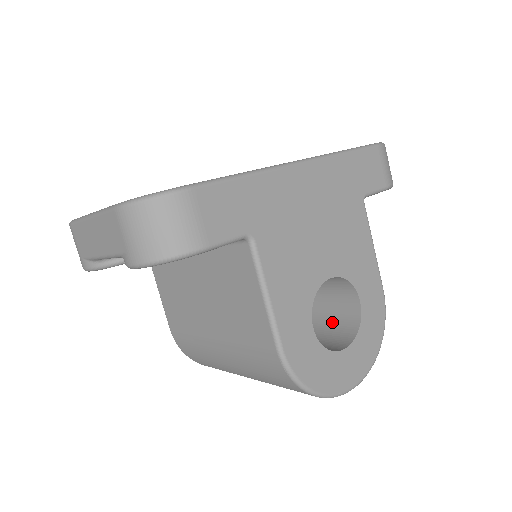
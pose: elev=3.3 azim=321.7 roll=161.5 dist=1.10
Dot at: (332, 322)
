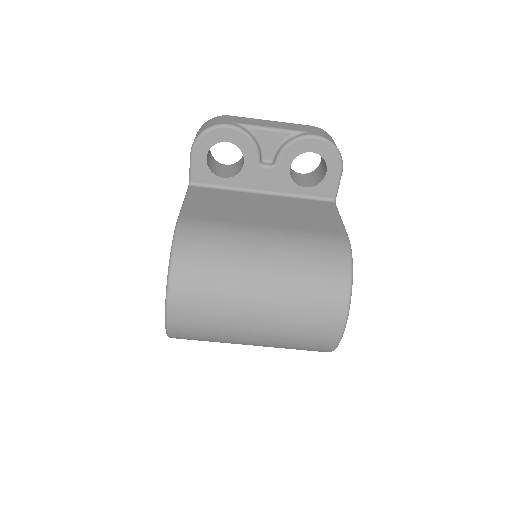
Dot at: occluded
